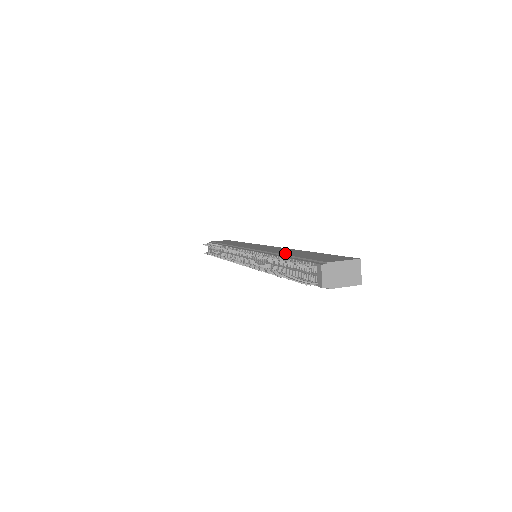
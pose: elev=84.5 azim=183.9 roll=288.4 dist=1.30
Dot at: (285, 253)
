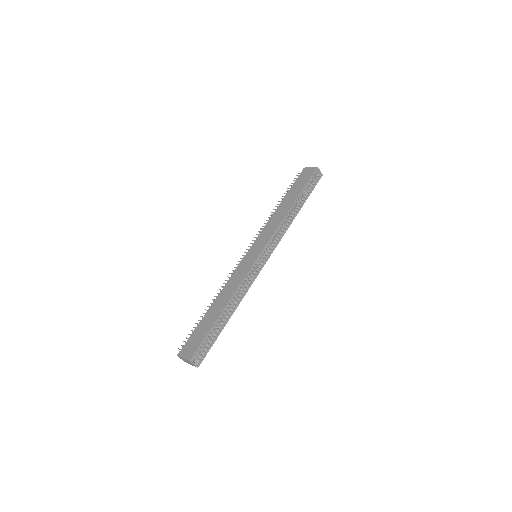
Dot at: (215, 304)
